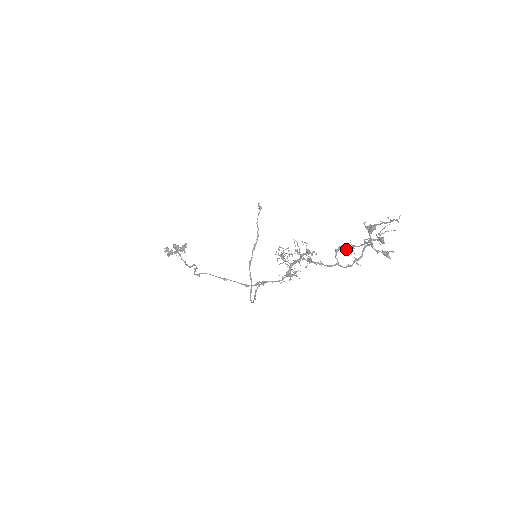
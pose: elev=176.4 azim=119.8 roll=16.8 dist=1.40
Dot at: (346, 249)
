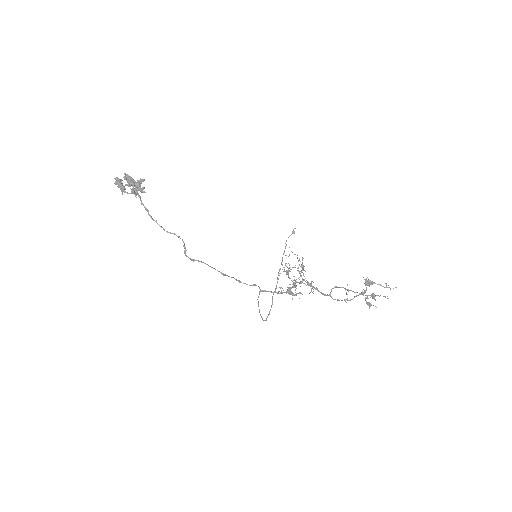
Dot at: occluded
